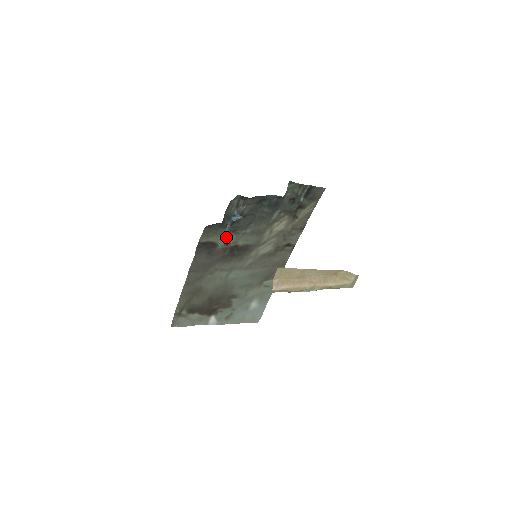
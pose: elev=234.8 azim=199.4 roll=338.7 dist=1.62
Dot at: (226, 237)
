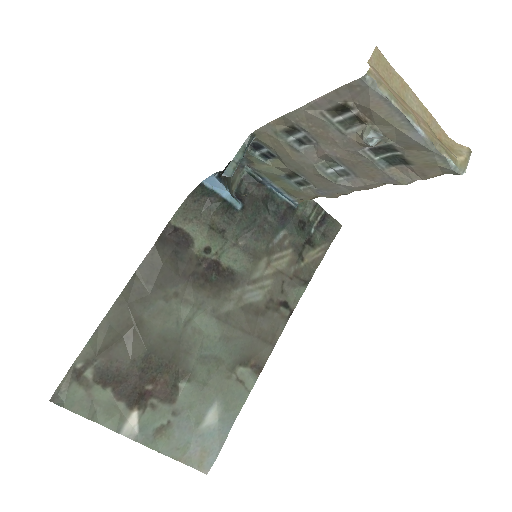
Dot at: (236, 164)
